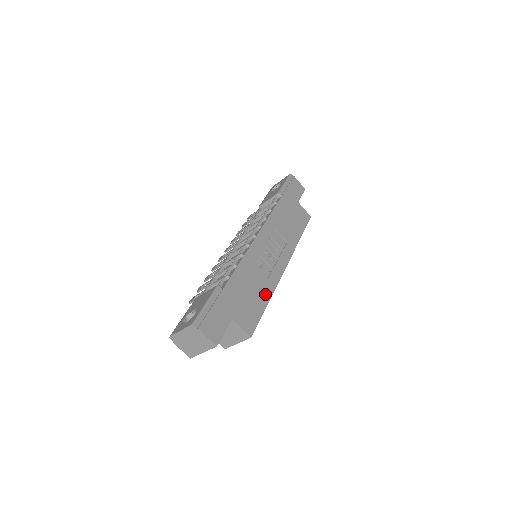
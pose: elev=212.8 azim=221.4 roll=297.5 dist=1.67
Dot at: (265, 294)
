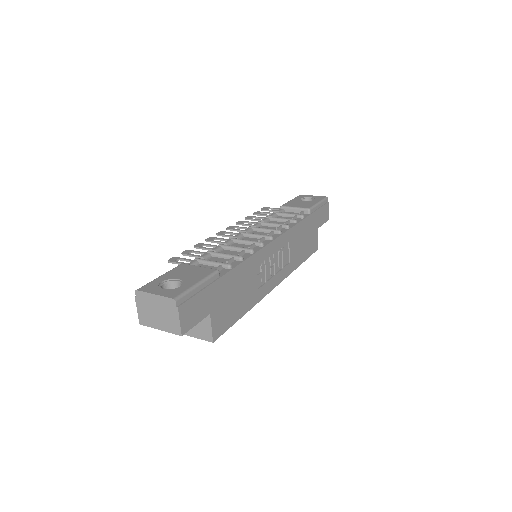
Dot at: (247, 304)
